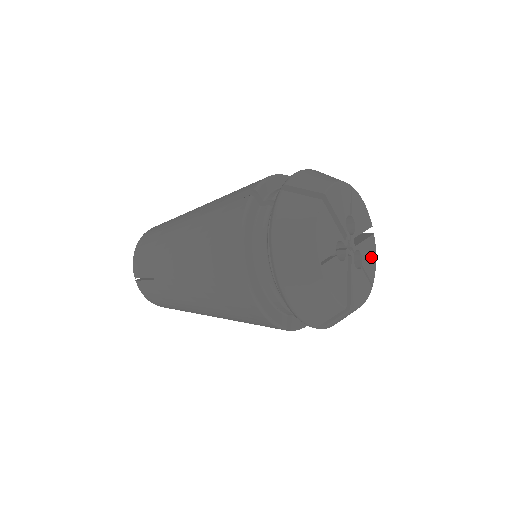
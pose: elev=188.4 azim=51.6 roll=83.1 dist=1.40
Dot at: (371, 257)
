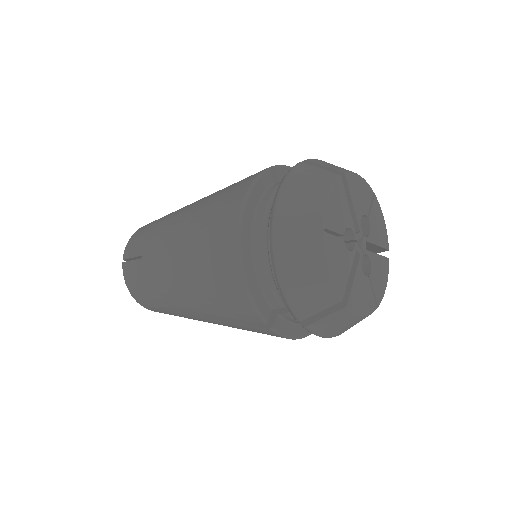
Dot at: (382, 277)
